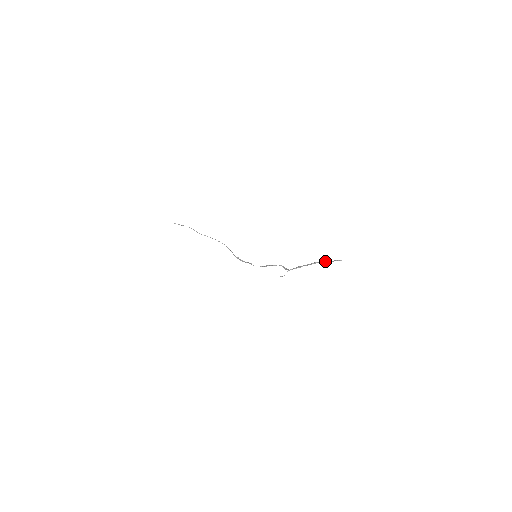
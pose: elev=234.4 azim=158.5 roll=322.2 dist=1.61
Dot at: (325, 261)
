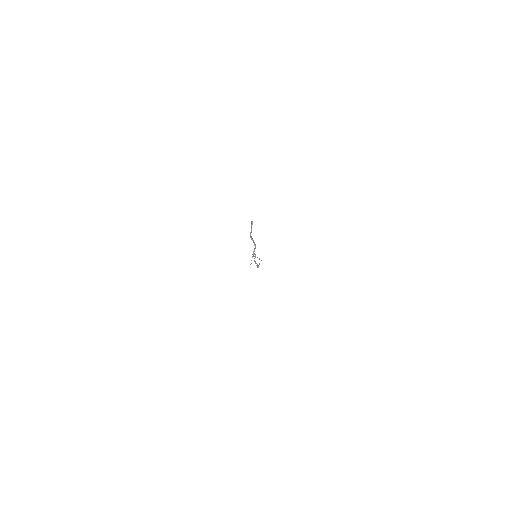
Dot at: occluded
